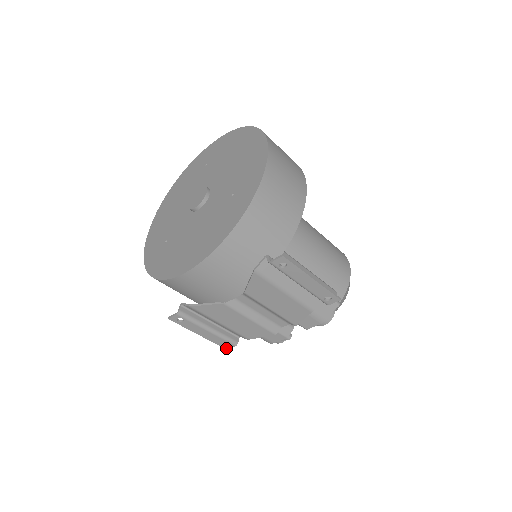
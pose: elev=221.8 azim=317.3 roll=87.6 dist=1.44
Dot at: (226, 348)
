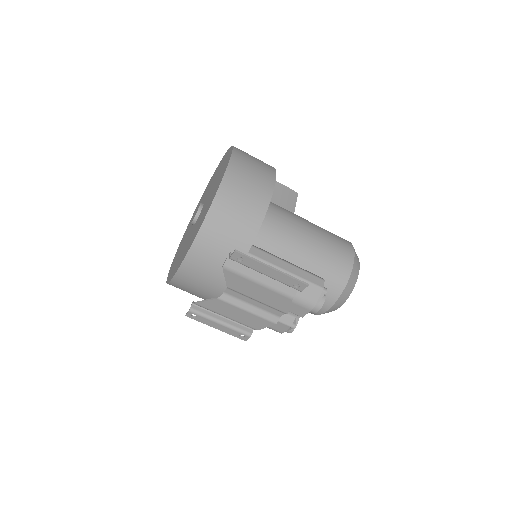
Dot at: (244, 340)
